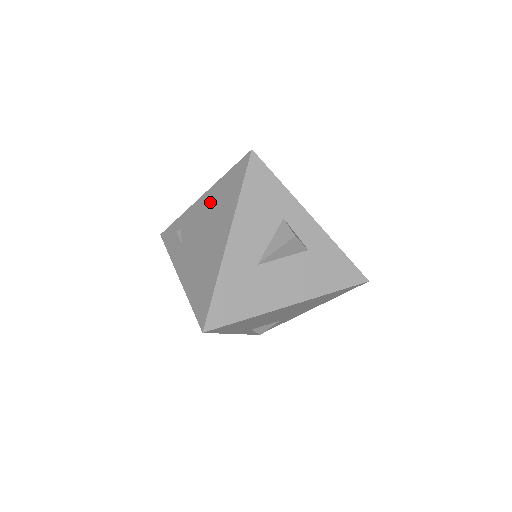
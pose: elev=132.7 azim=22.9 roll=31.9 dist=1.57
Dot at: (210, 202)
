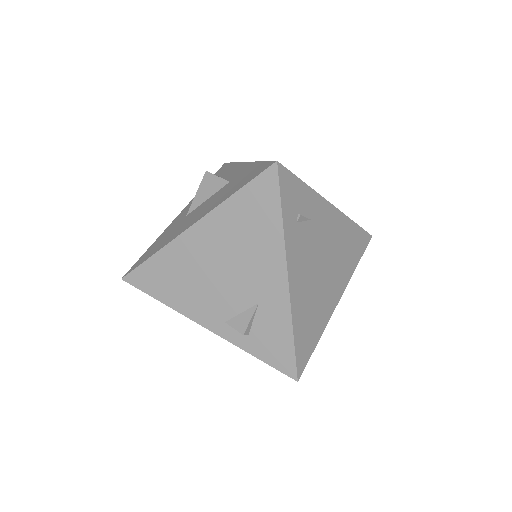
Dot at: occluded
